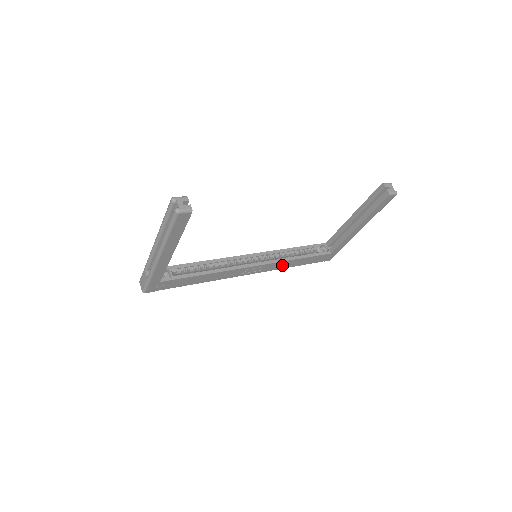
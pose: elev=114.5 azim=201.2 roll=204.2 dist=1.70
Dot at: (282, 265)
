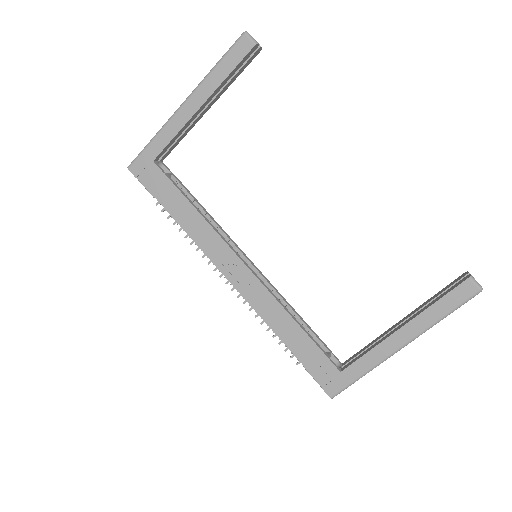
Dot at: (272, 313)
